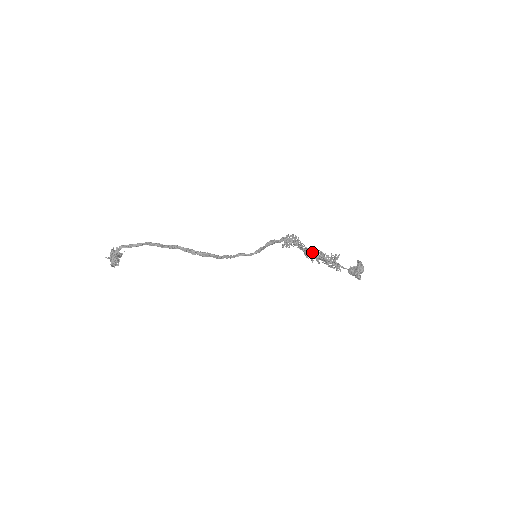
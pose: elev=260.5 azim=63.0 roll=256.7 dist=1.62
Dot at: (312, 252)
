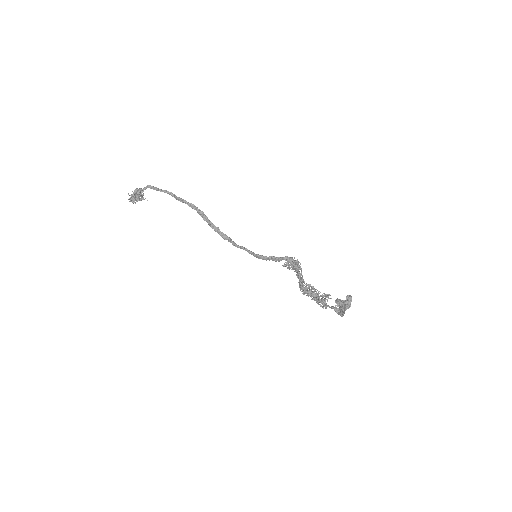
Dot at: (307, 284)
